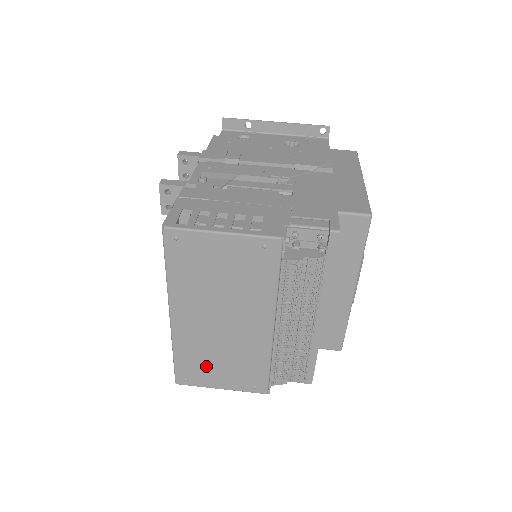
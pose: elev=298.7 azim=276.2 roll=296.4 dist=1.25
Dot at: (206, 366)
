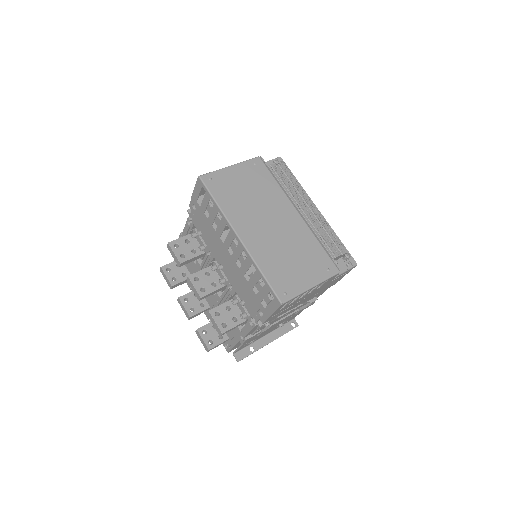
Dot at: (288, 269)
